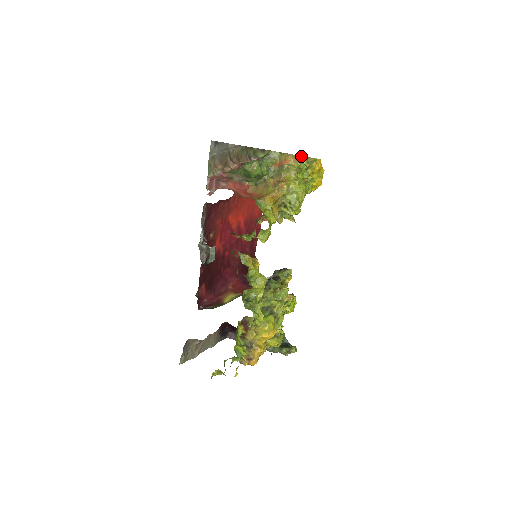
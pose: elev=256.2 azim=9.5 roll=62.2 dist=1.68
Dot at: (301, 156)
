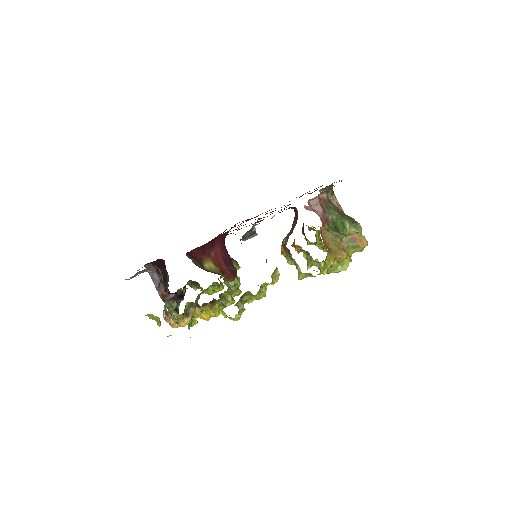
Dot at: occluded
